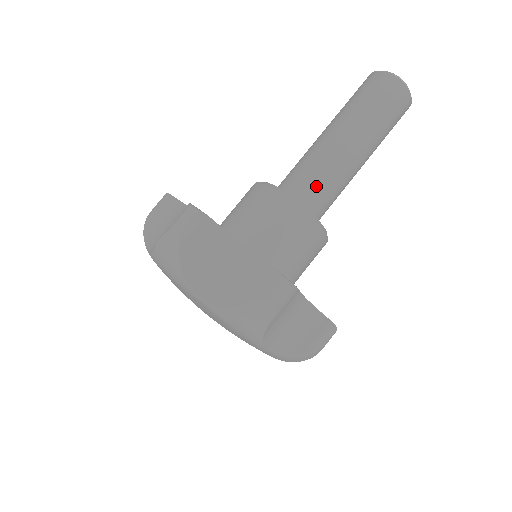
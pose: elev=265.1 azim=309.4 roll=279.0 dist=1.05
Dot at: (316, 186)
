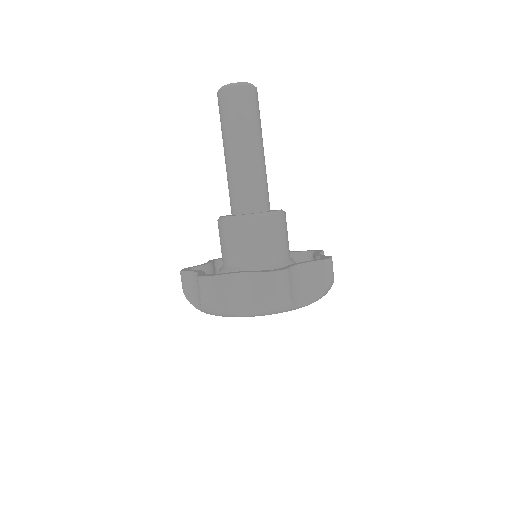
Dot at: (249, 193)
